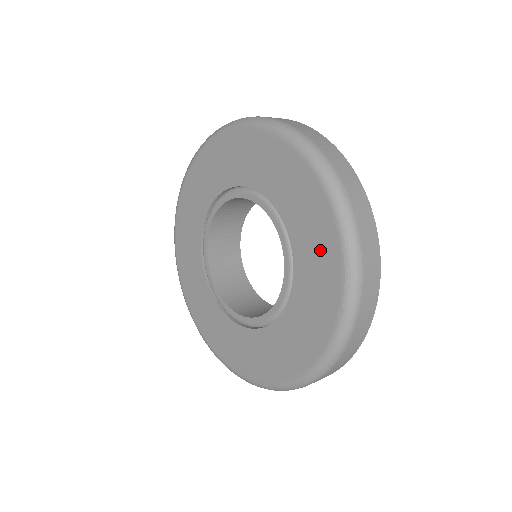
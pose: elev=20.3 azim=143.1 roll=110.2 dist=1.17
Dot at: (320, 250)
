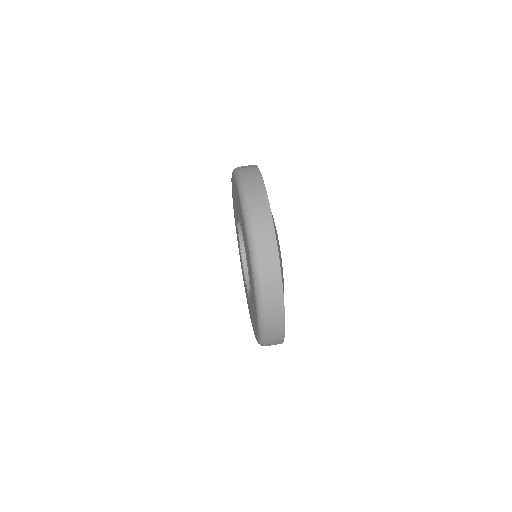
Dot at: (252, 290)
